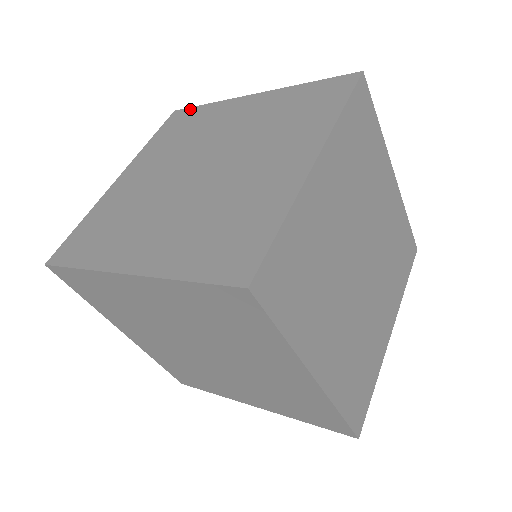
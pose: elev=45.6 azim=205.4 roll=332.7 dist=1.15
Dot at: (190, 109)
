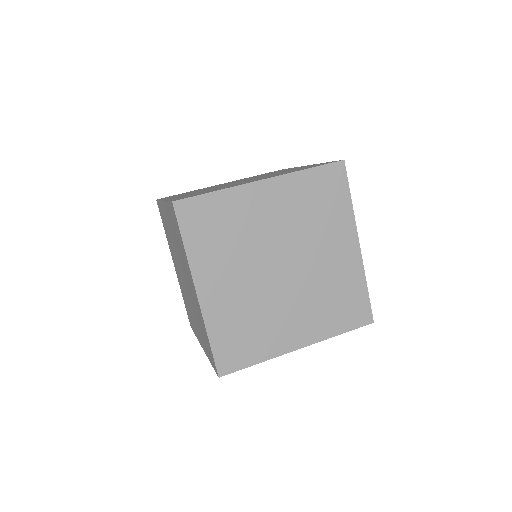
Dot at: (345, 182)
